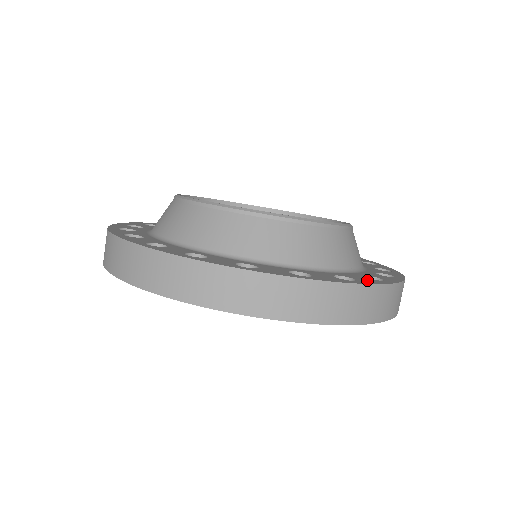
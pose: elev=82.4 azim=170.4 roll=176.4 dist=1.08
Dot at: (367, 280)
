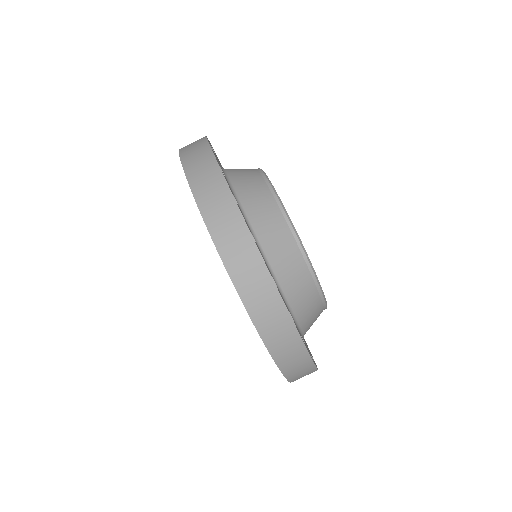
Dot at: occluded
